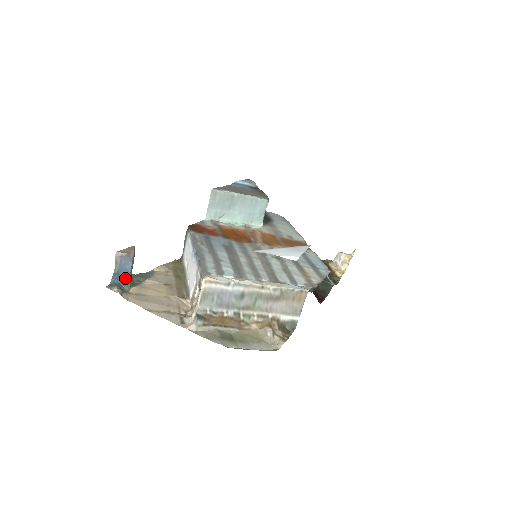
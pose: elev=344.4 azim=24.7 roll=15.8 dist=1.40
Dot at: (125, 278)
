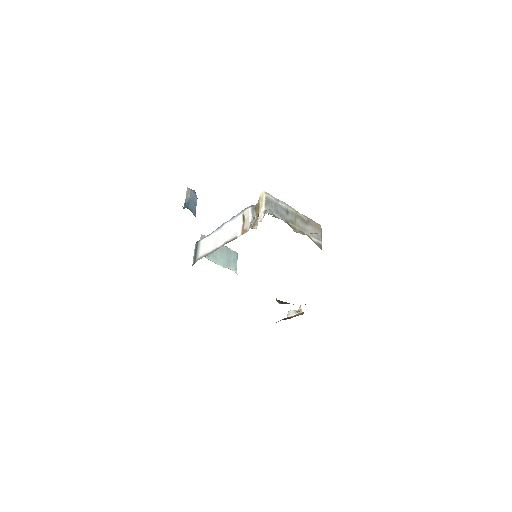
Dot at: (193, 209)
